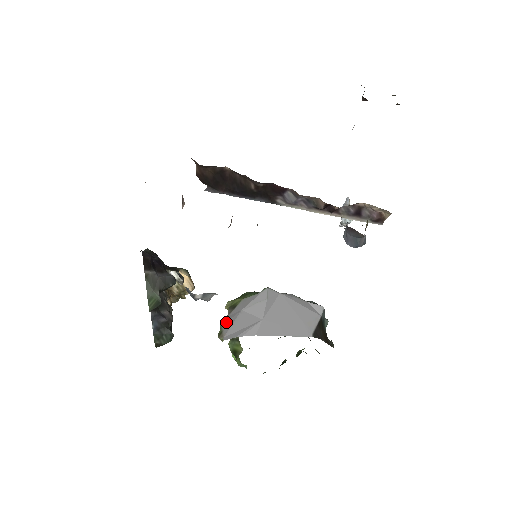
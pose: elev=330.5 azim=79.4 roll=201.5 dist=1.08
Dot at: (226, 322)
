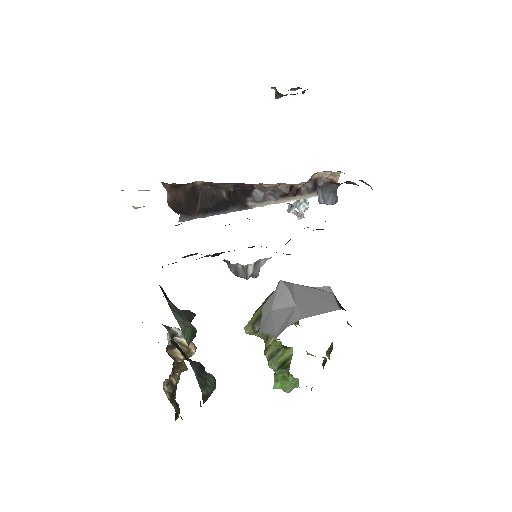
Dot at: (264, 328)
